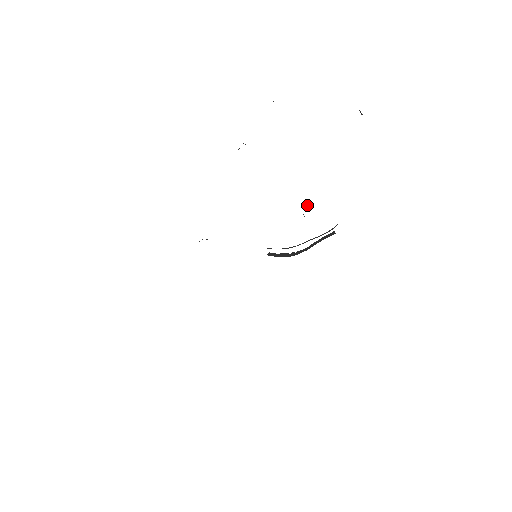
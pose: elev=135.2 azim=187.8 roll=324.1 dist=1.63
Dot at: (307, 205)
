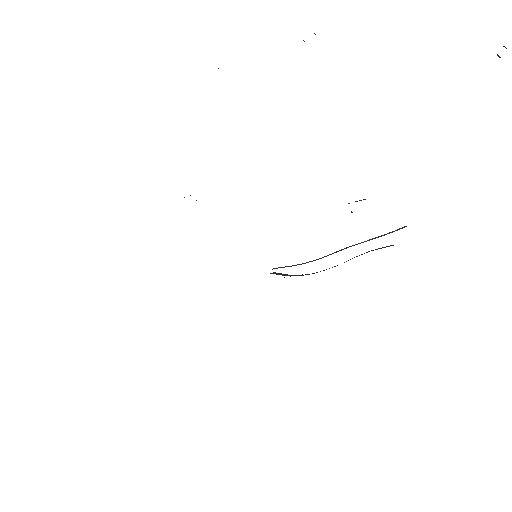
Dot at: occluded
